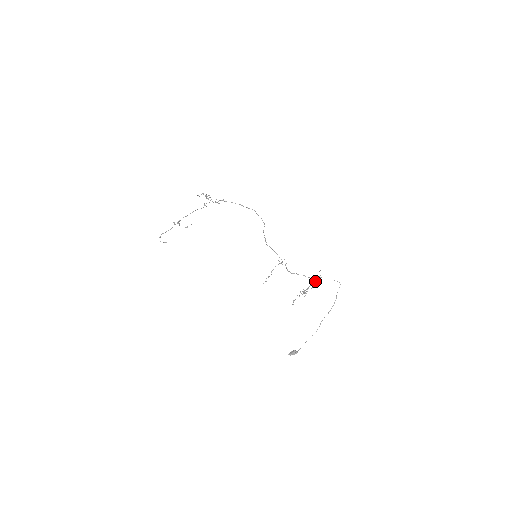
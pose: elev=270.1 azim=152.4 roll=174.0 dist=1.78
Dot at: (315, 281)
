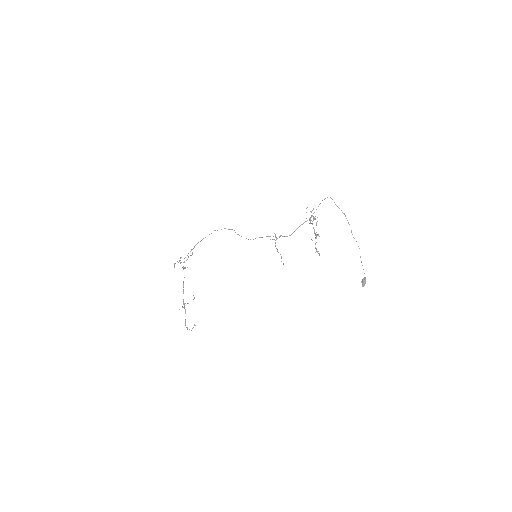
Dot at: occluded
